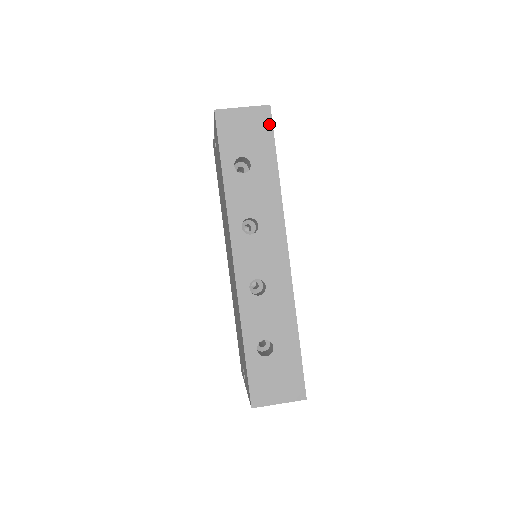
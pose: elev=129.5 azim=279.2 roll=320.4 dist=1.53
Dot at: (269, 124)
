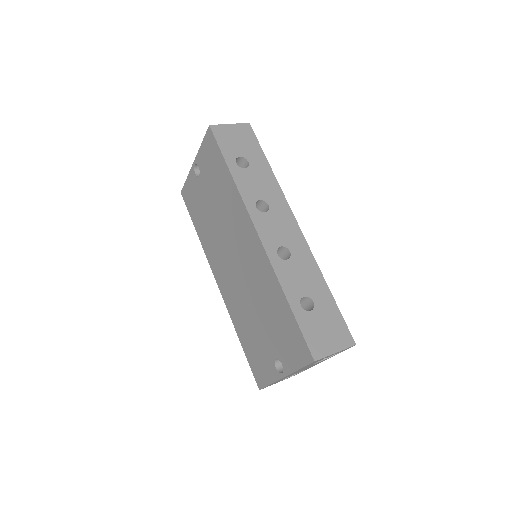
Dot at: (253, 135)
